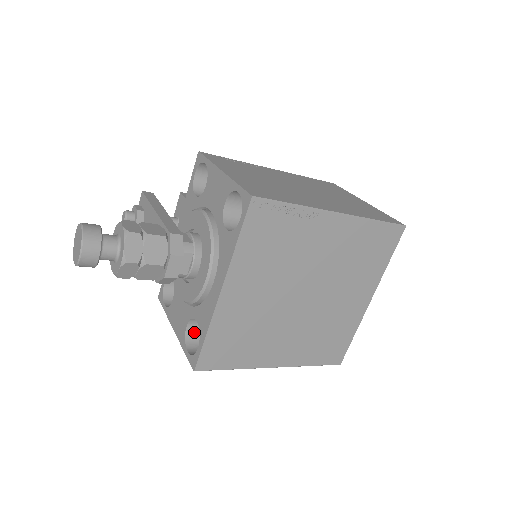
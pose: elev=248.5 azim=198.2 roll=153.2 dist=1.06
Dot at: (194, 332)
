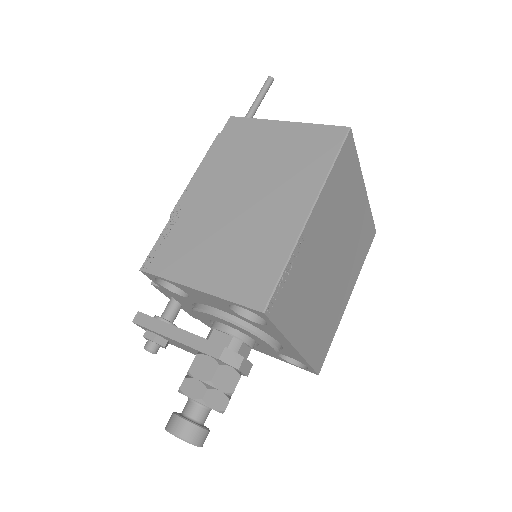
Dot at: occluded
